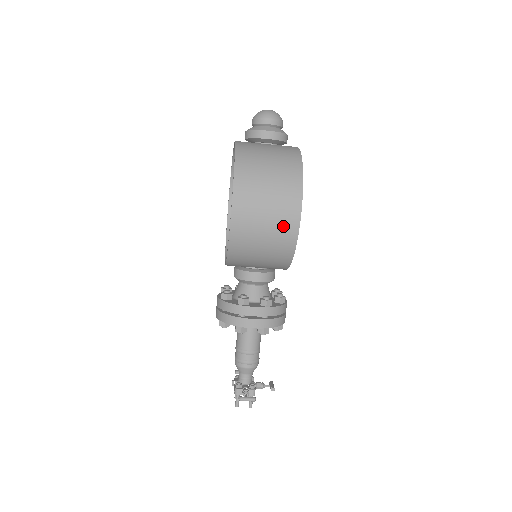
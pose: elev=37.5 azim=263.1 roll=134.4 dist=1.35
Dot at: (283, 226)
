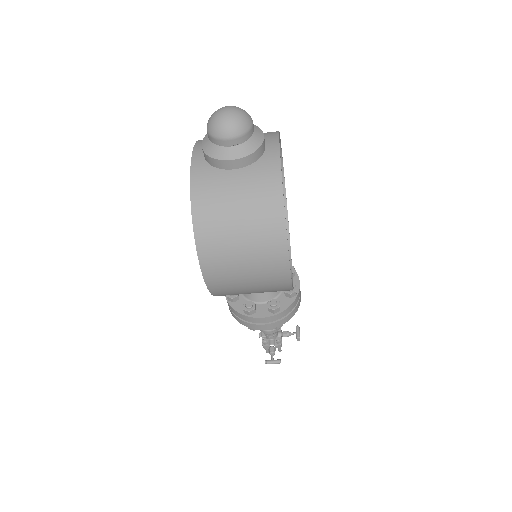
Dot at: (272, 285)
